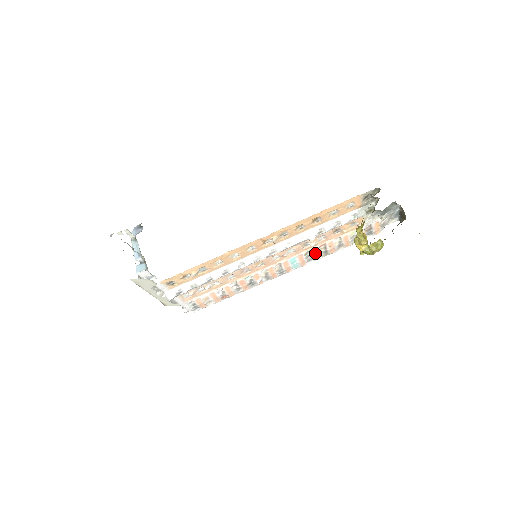
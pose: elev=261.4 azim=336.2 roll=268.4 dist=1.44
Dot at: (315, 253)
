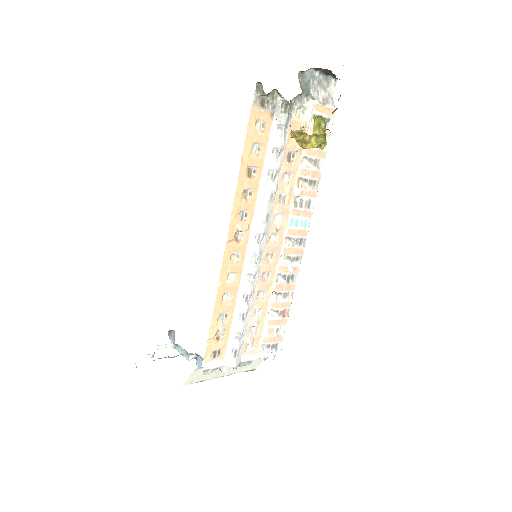
Dot at: (303, 195)
